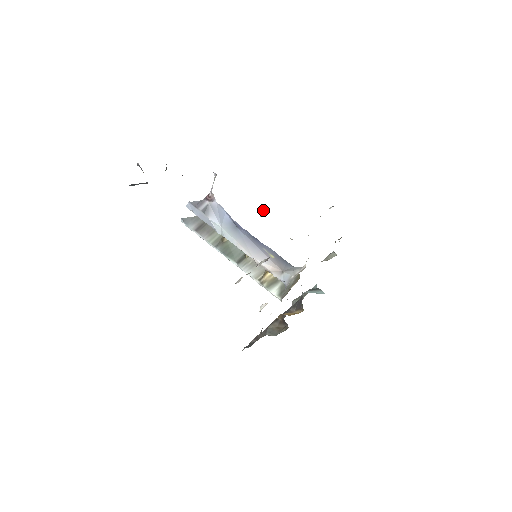
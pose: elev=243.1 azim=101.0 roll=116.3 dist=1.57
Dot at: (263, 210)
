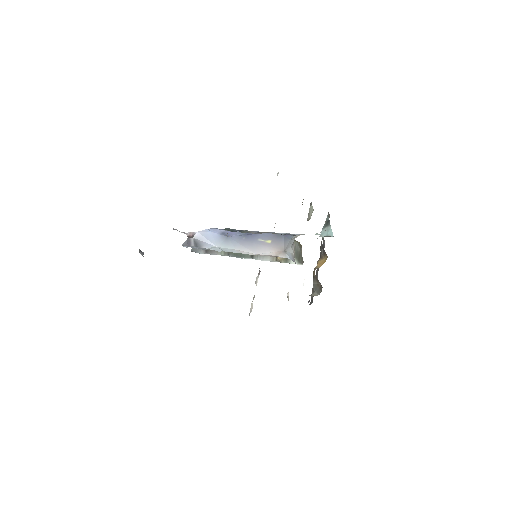
Dot at: occluded
